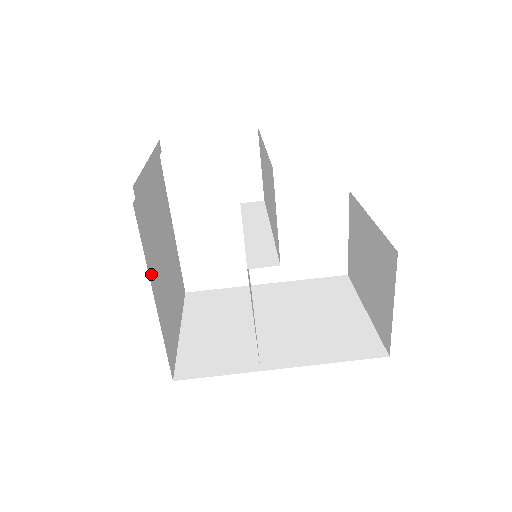
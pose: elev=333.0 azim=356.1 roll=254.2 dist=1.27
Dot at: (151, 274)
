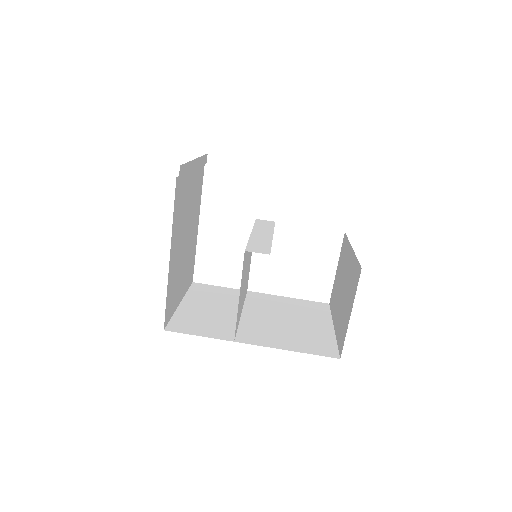
Dot at: (173, 237)
